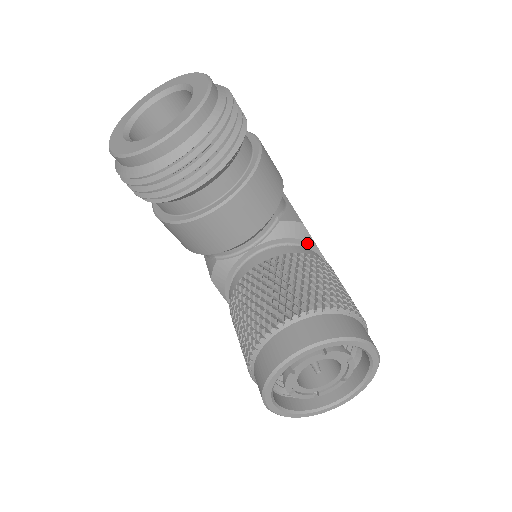
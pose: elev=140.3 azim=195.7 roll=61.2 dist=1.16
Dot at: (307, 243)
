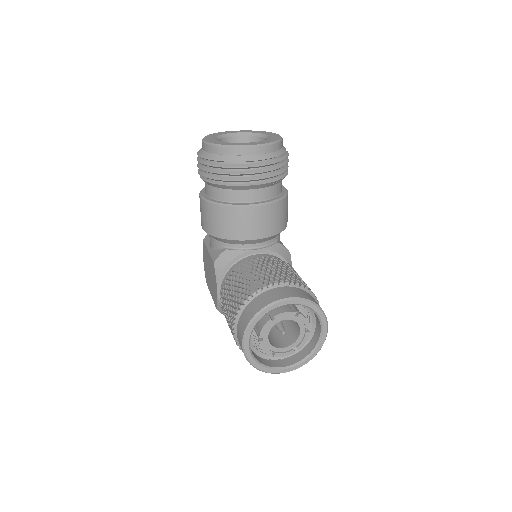
Dot at: occluded
